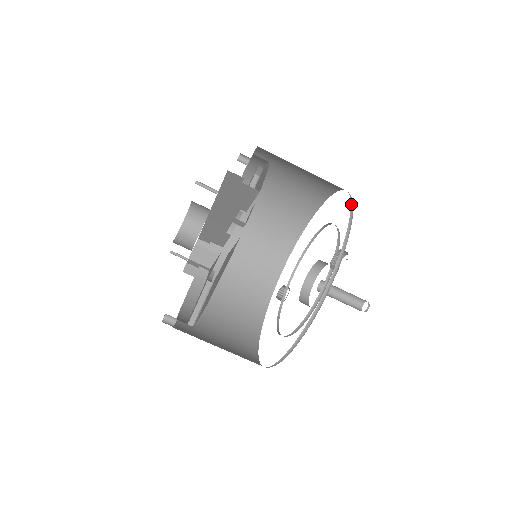
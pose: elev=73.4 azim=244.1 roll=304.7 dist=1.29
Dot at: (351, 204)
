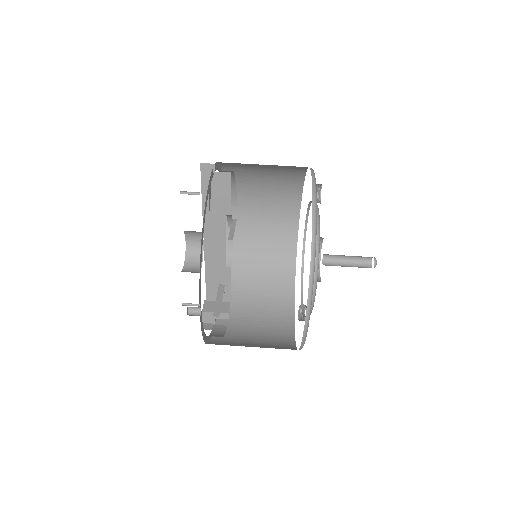
Dot at: occluded
